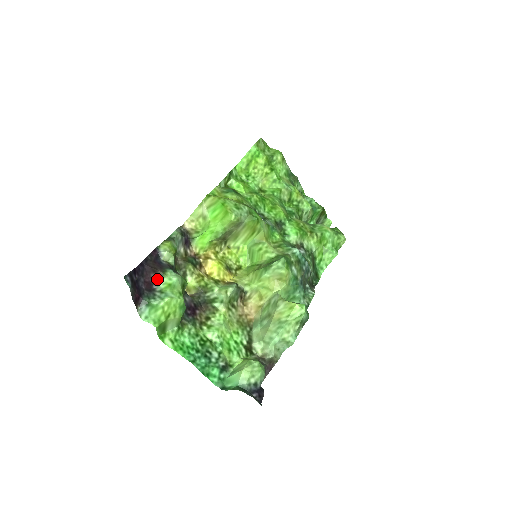
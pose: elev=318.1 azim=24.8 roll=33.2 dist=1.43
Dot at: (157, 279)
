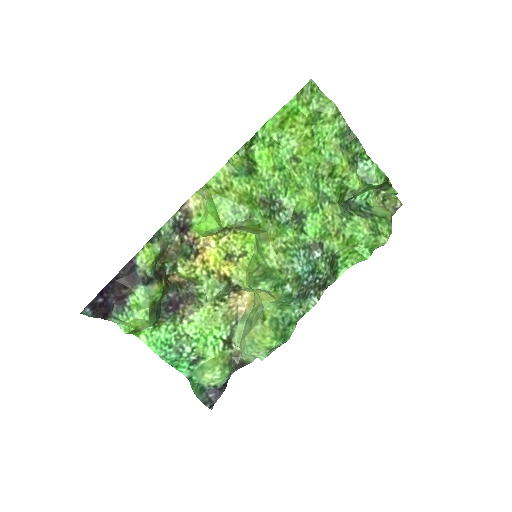
Dot at: (128, 294)
